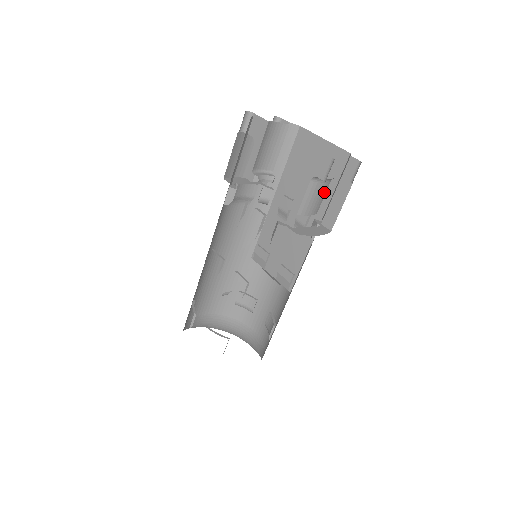
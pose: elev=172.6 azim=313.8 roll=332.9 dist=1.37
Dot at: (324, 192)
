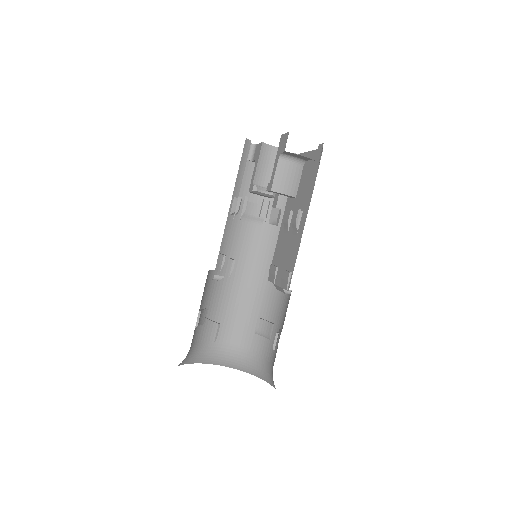
Dot at: (298, 175)
